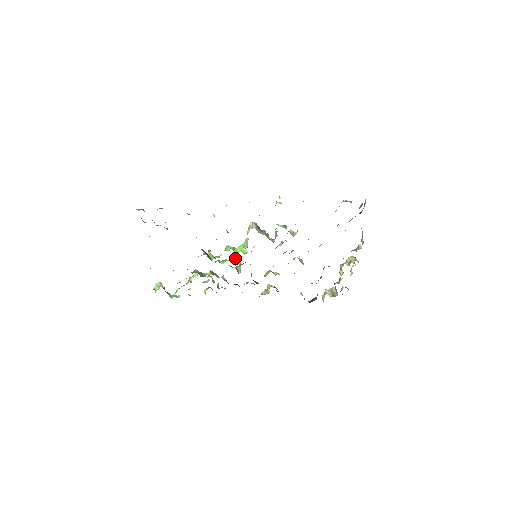
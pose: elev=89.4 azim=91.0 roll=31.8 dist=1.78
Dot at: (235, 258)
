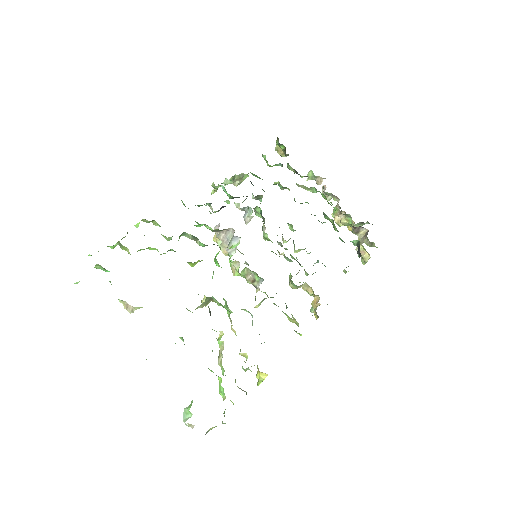
Dot at: (238, 270)
